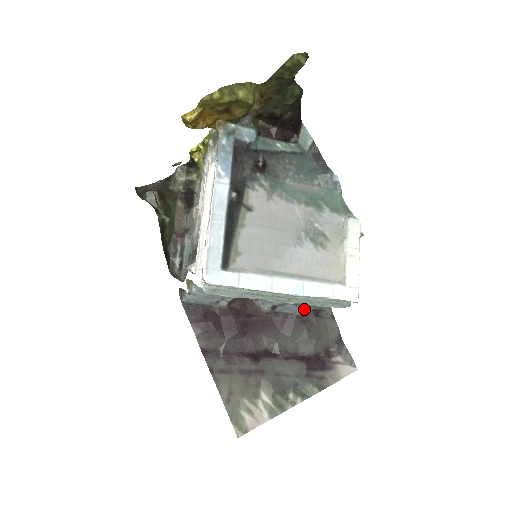
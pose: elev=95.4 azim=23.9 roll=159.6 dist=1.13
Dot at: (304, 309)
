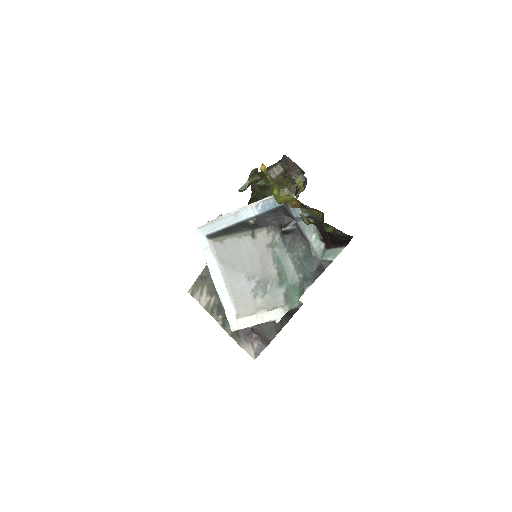
Dot at: occluded
